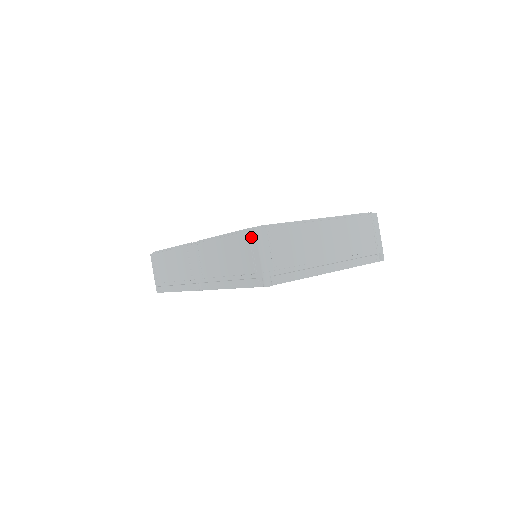
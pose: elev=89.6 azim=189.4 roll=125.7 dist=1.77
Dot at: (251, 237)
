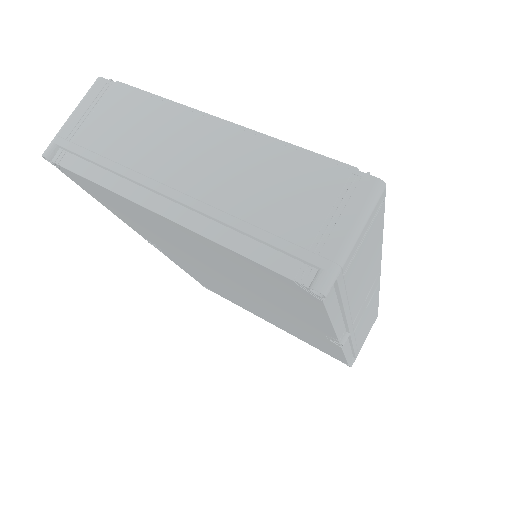
Dot at: occluded
